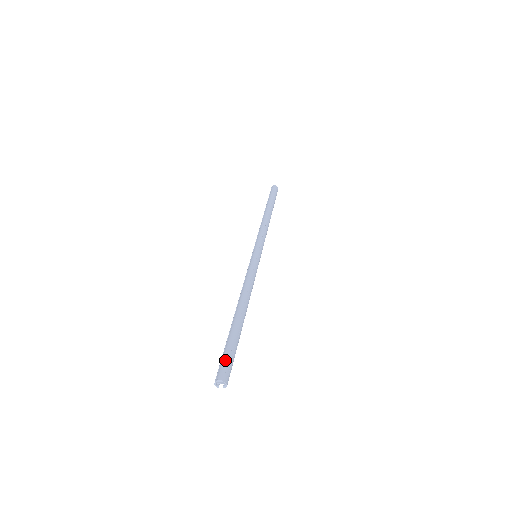
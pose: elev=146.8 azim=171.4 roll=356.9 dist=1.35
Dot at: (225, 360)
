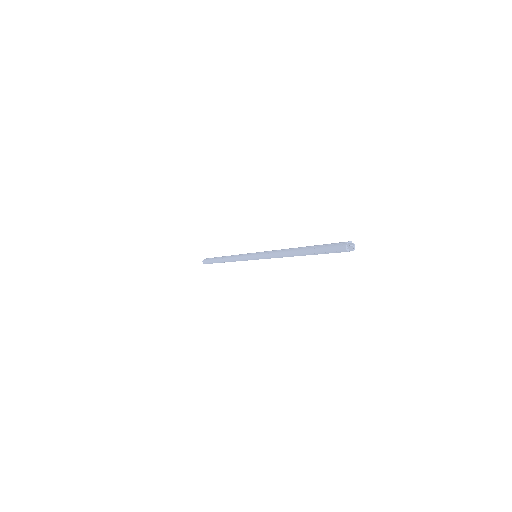
Dot at: (335, 243)
